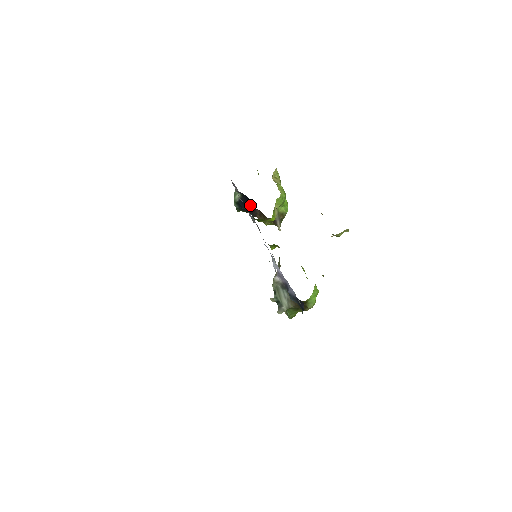
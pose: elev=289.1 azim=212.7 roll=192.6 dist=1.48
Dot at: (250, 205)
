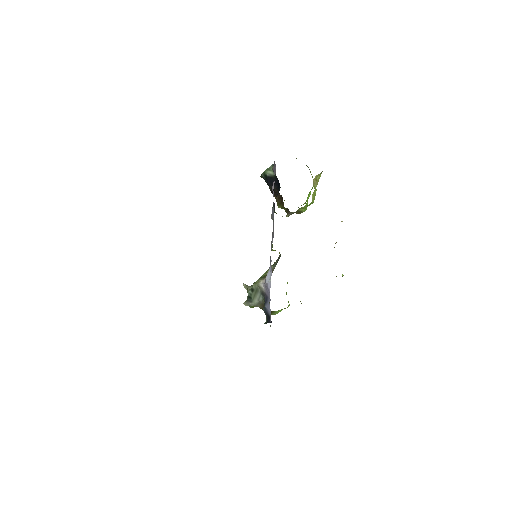
Dot at: (277, 189)
